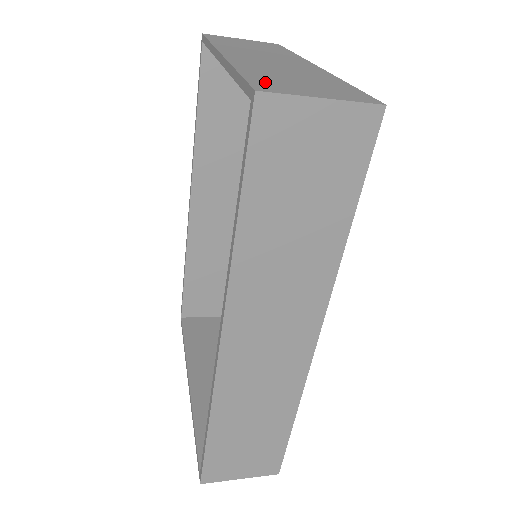
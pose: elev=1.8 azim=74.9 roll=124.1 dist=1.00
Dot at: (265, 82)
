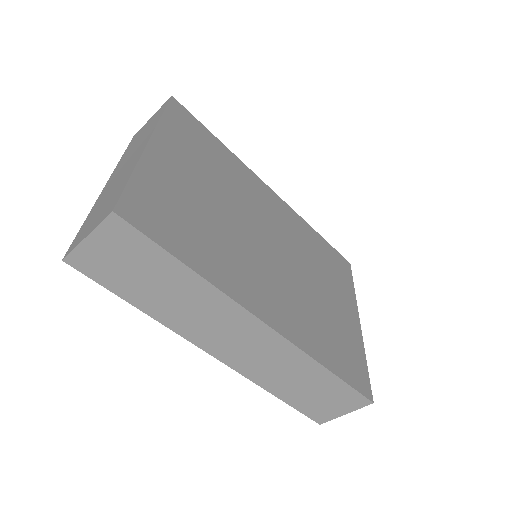
Dot at: (79, 235)
